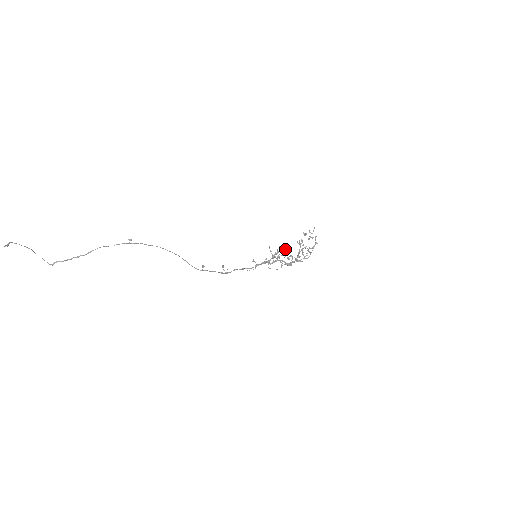
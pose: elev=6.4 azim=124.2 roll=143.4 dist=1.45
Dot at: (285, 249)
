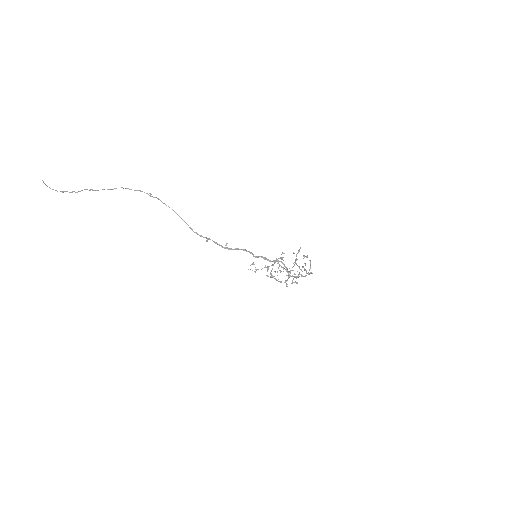
Dot at: occluded
